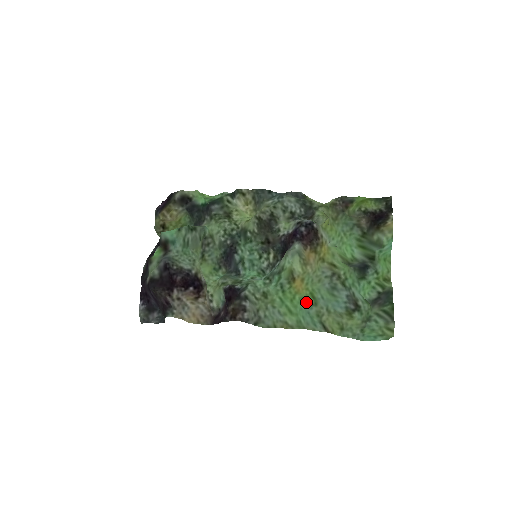
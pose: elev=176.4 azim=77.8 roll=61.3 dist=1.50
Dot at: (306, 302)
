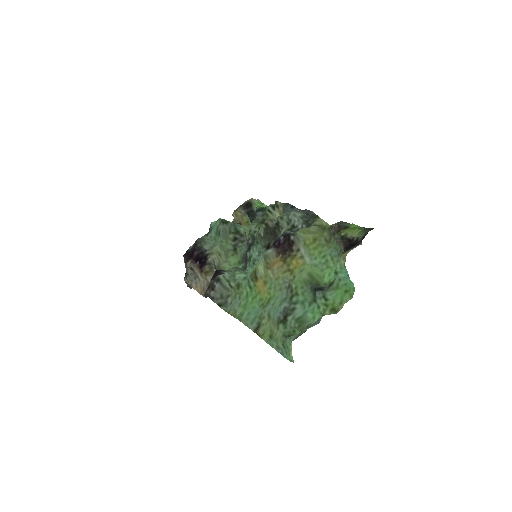
Dot at: (262, 304)
